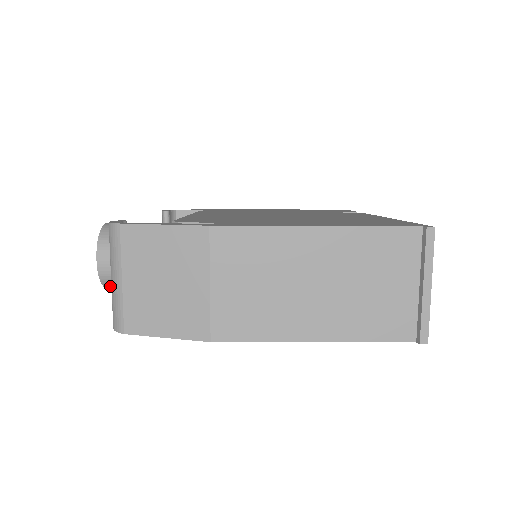
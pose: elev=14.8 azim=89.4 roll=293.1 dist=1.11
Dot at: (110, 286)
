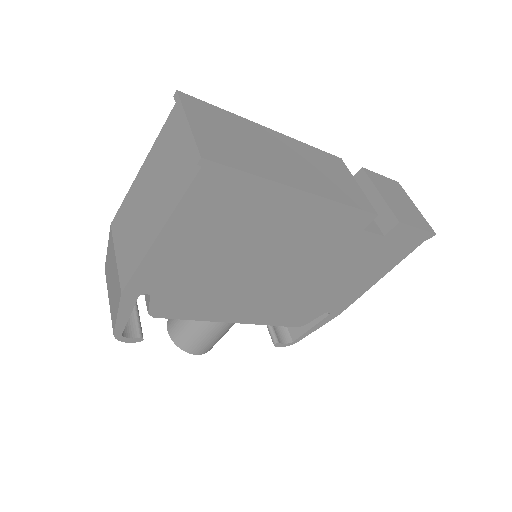
Dot at: (186, 348)
